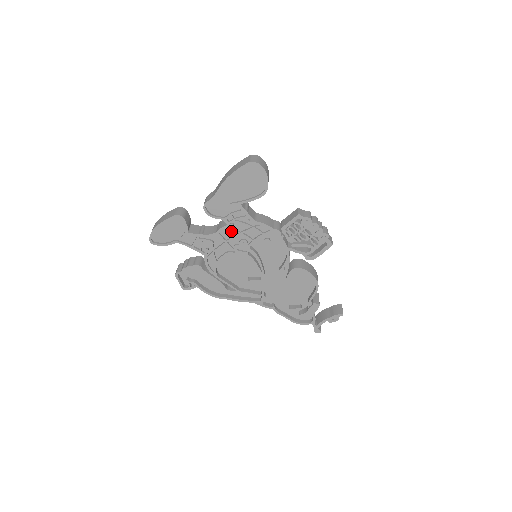
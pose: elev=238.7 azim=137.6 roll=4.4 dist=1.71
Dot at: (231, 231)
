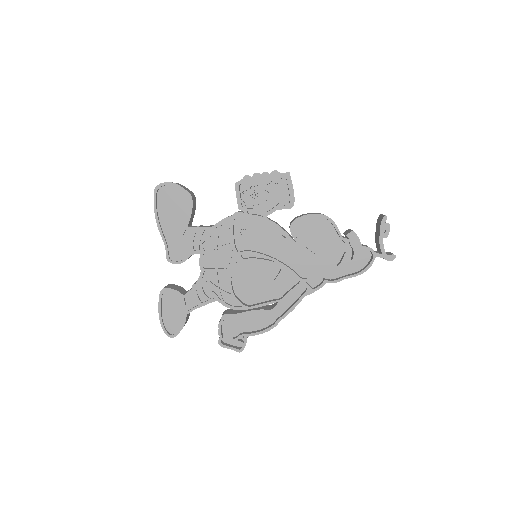
Dot at: (210, 257)
